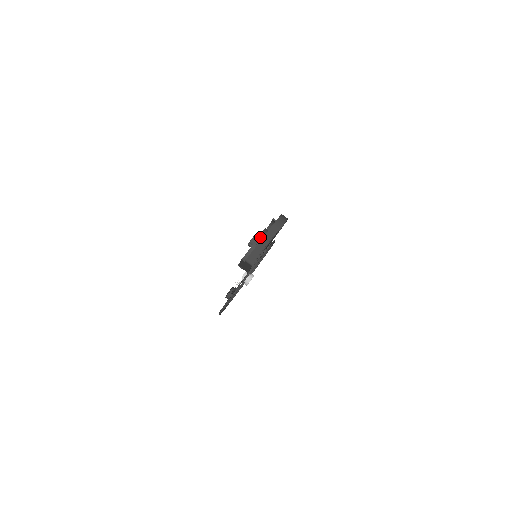
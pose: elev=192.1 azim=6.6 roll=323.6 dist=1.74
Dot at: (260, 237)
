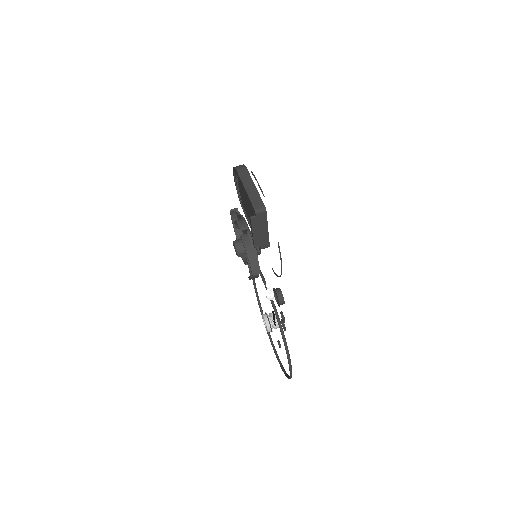
Dot at: (240, 223)
